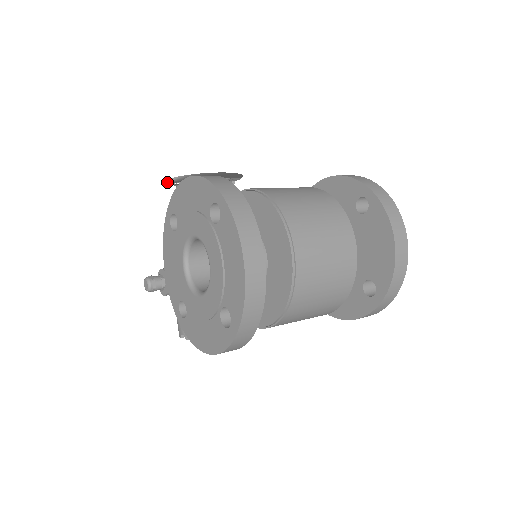
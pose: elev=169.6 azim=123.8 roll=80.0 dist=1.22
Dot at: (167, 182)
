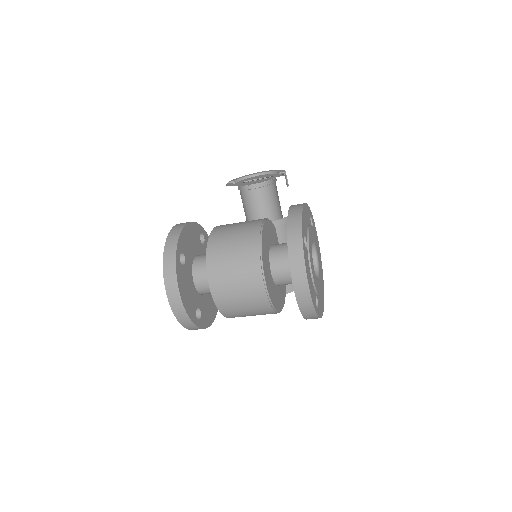
Dot at: occluded
